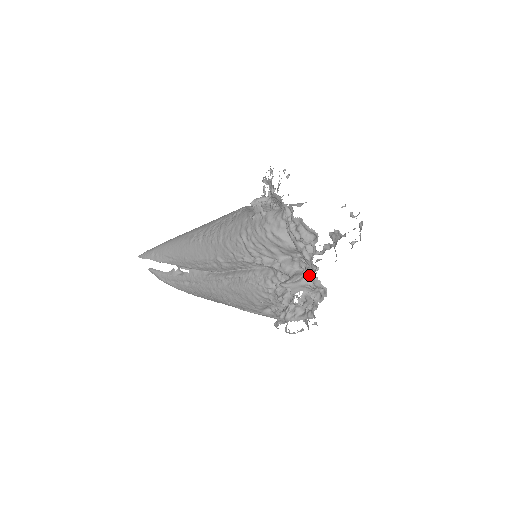
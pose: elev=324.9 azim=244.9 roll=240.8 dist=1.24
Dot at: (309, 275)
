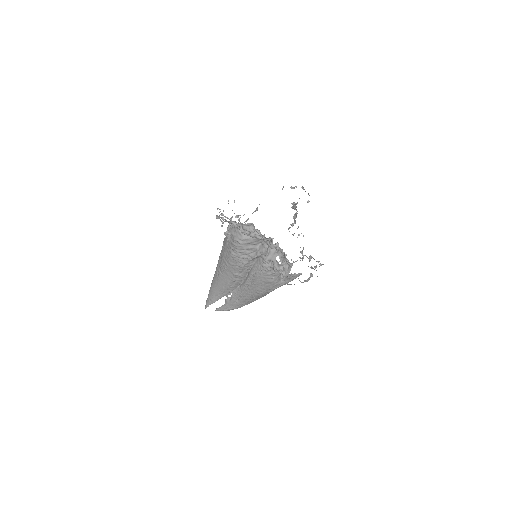
Dot at: occluded
